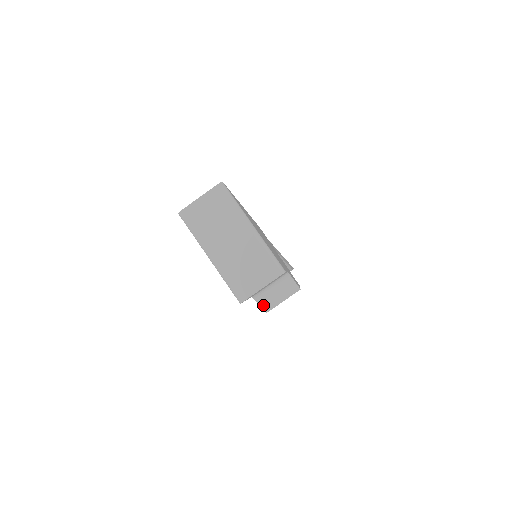
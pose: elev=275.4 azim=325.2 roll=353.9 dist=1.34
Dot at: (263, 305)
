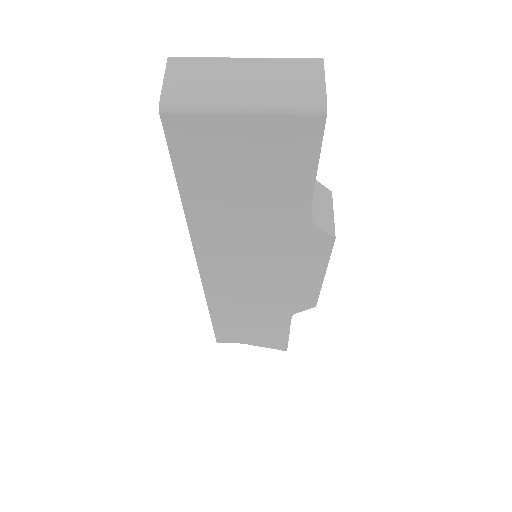
Dot at: (325, 228)
